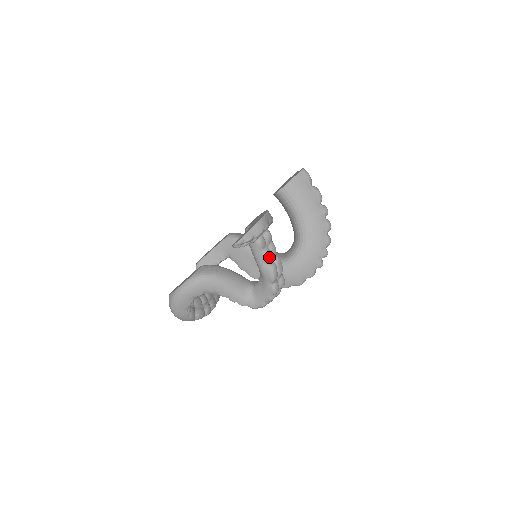
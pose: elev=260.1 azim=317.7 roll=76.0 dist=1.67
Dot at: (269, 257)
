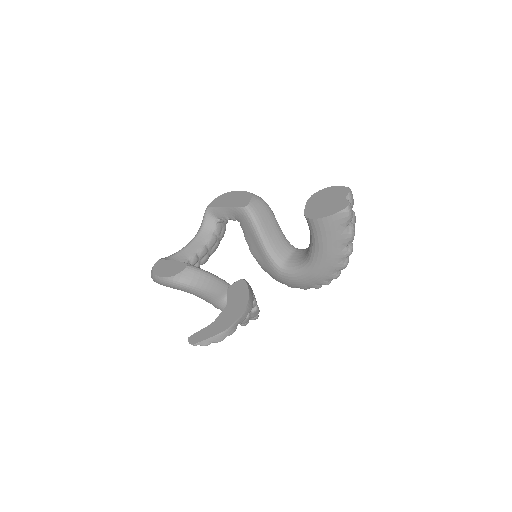
Dot at: occluded
